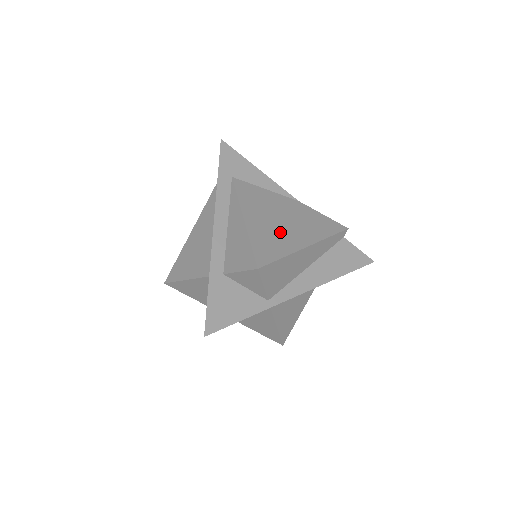
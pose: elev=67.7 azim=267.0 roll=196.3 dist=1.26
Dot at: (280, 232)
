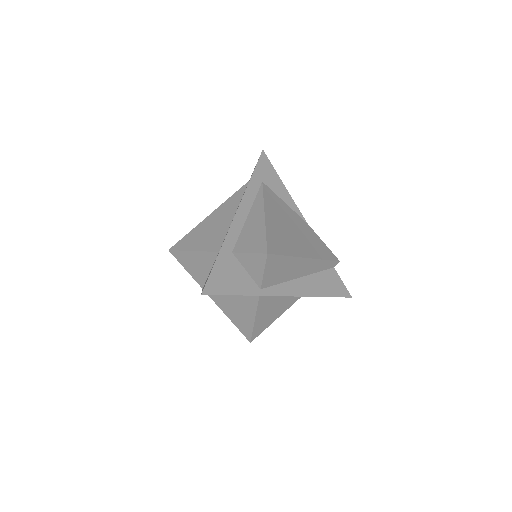
Dot at: (289, 237)
